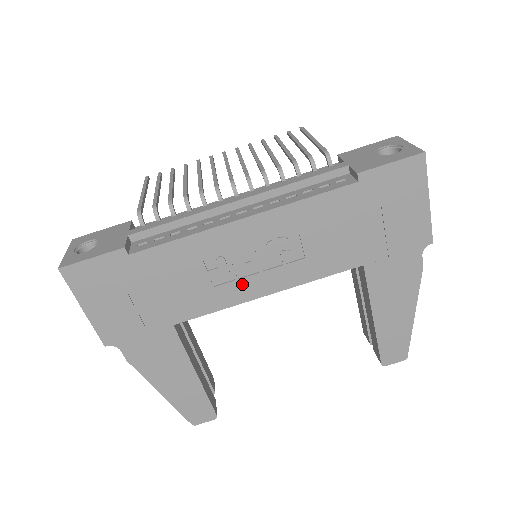
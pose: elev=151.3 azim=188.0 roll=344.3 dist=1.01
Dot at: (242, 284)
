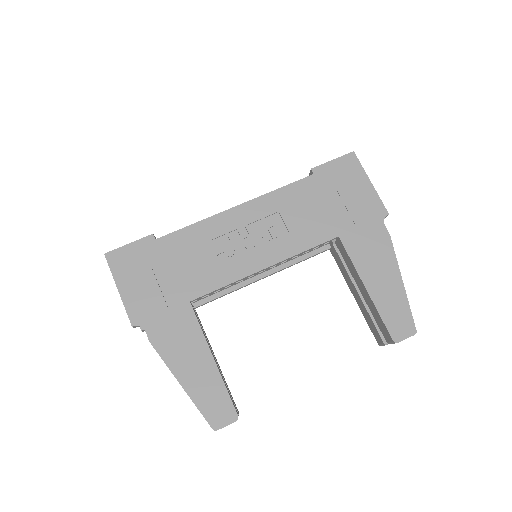
Dot at: (243, 259)
